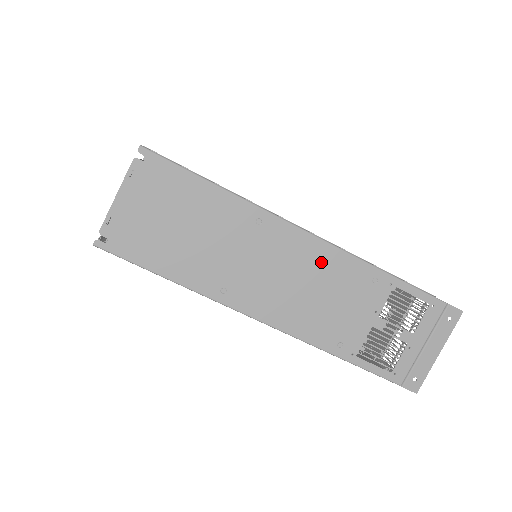
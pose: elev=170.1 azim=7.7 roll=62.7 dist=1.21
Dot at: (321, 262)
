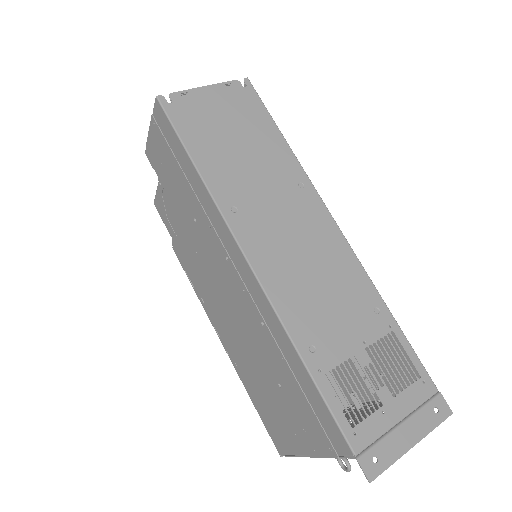
Dot at: (335, 256)
